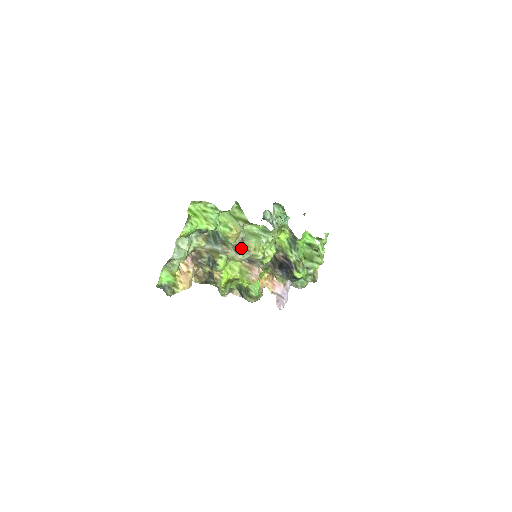
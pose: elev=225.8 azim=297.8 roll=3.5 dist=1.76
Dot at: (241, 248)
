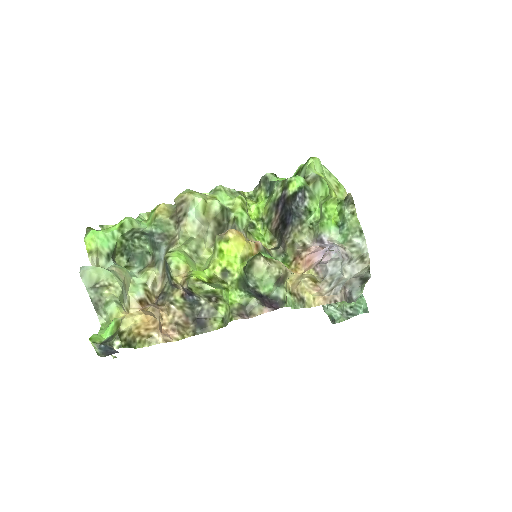
Dot at: (179, 213)
